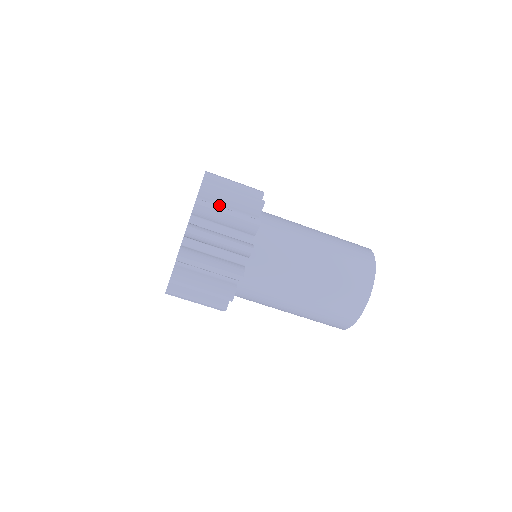
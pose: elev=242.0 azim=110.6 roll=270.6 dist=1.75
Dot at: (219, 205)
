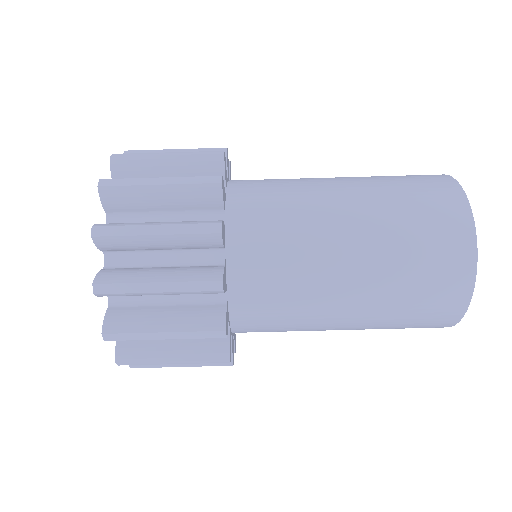
Dot at: (148, 212)
